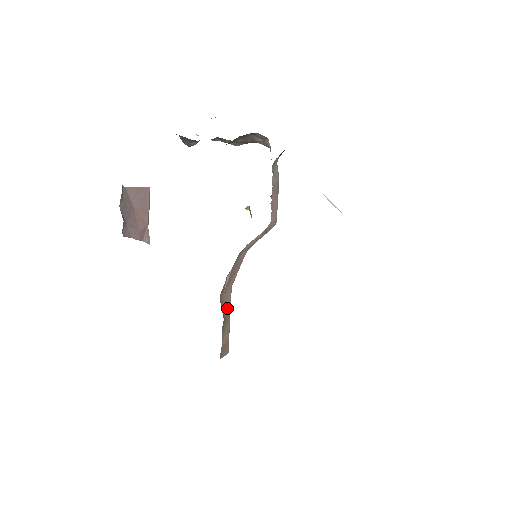
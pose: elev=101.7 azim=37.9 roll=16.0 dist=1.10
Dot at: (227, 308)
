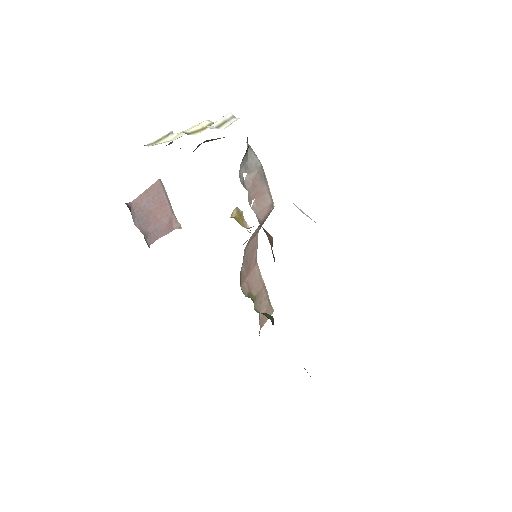
Dot at: (257, 283)
